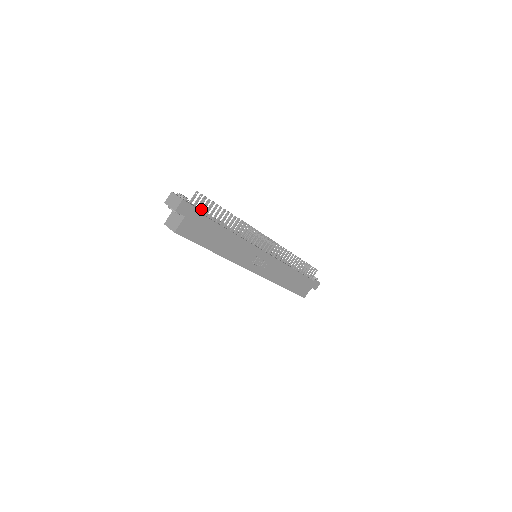
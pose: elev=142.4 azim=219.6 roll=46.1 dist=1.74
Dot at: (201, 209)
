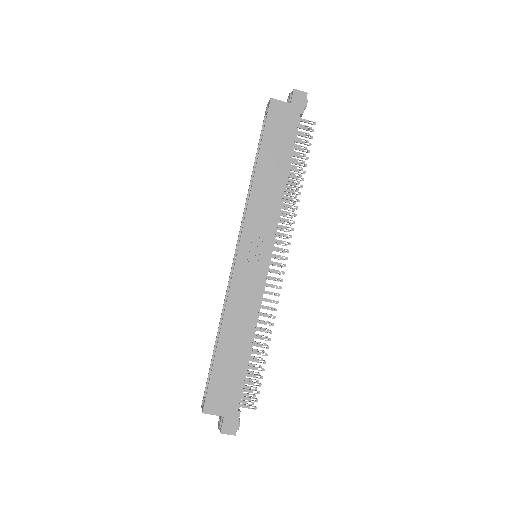
Dot at: (301, 126)
